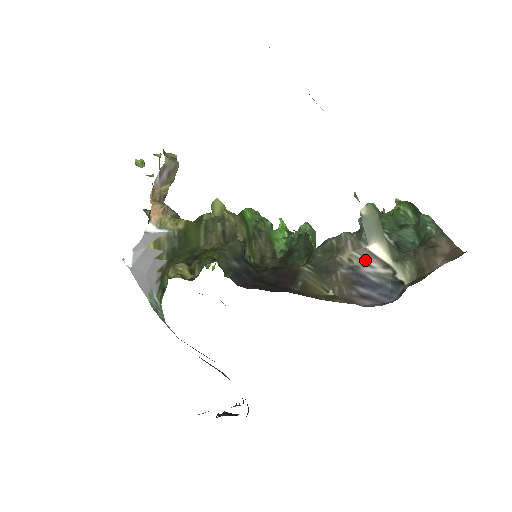
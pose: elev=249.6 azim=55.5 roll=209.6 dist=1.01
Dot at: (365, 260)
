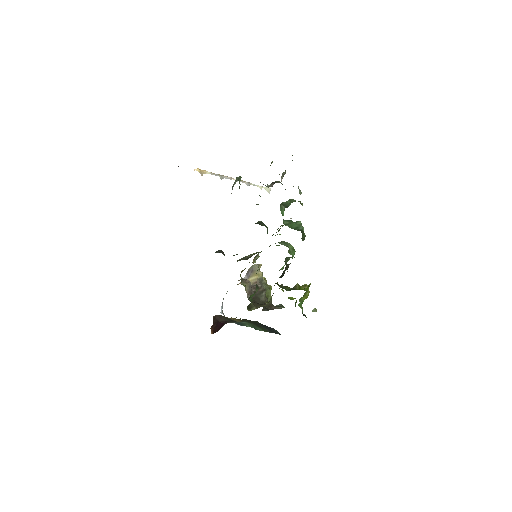
Dot at: occluded
